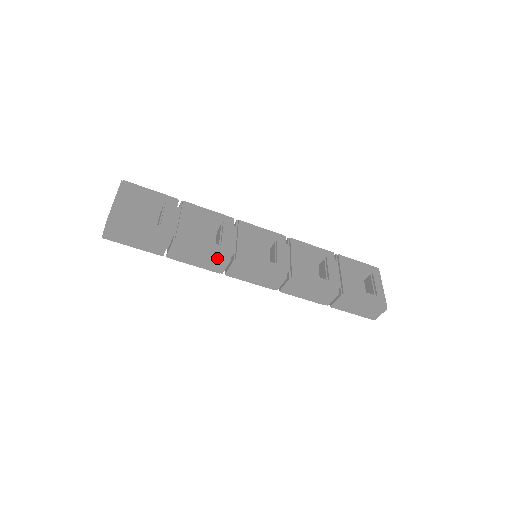
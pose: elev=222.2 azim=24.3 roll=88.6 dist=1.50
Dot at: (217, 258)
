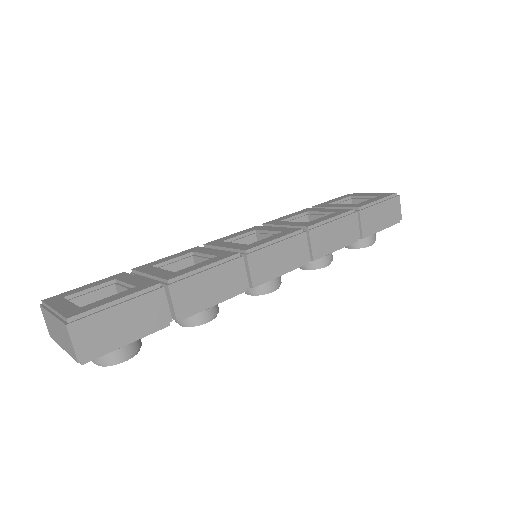
Dot at: (228, 267)
